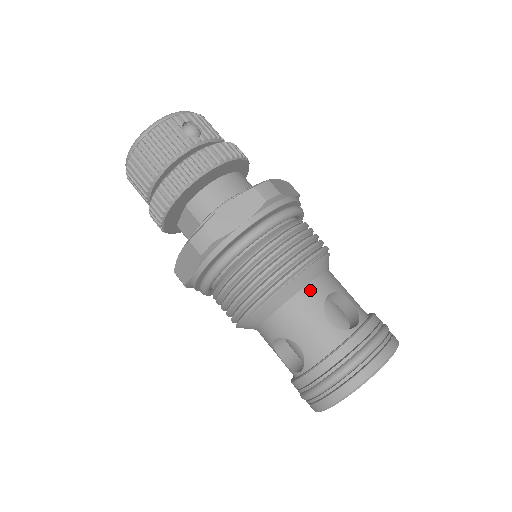
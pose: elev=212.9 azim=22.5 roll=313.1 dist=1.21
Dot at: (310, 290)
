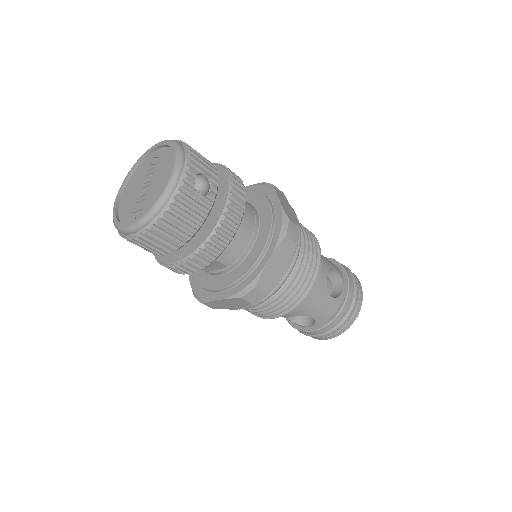
Dot at: (318, 282)
